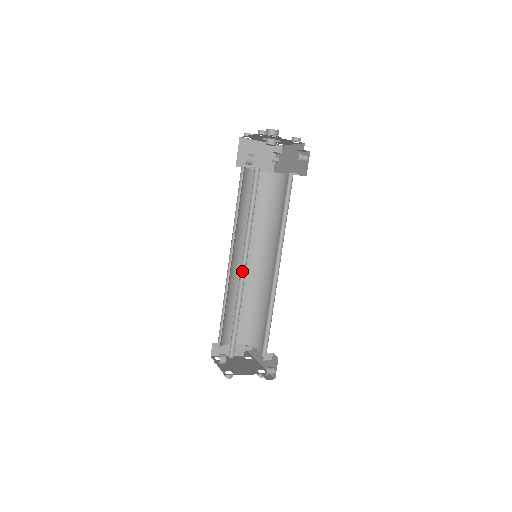
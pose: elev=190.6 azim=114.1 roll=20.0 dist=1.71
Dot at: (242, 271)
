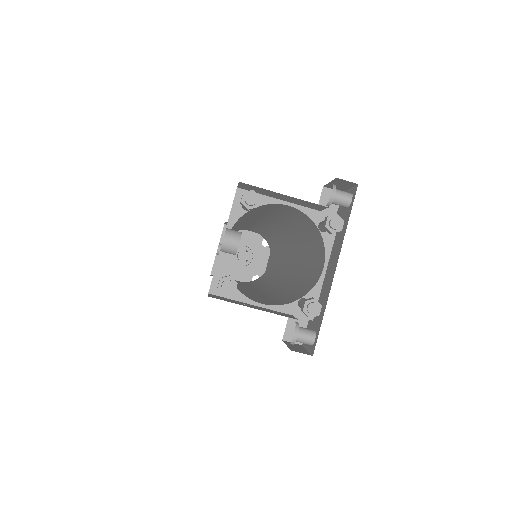
Dot at: occluded
